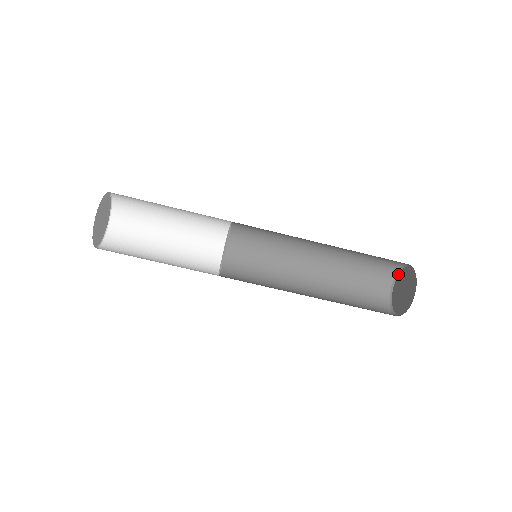
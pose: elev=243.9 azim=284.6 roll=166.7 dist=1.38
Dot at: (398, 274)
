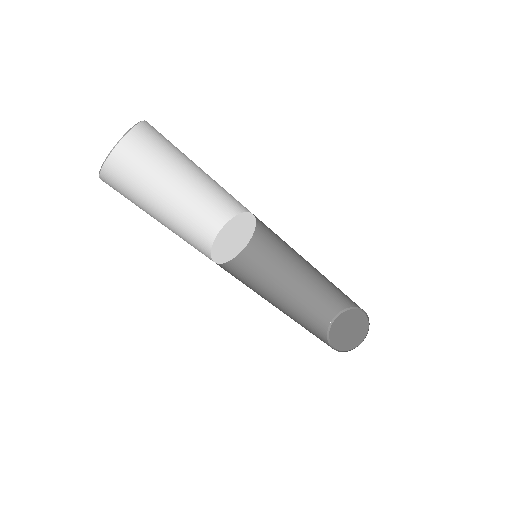
Dot at: (357, 309)
